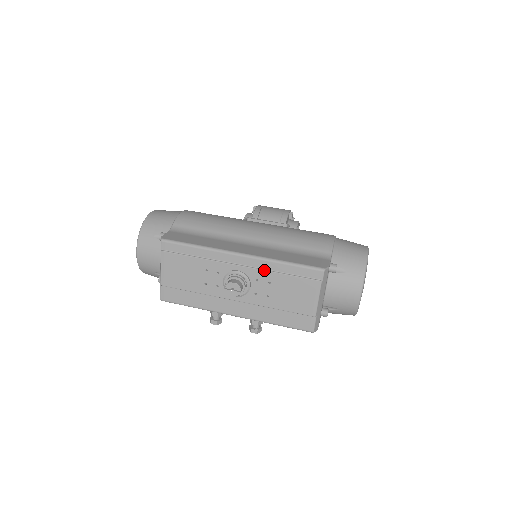
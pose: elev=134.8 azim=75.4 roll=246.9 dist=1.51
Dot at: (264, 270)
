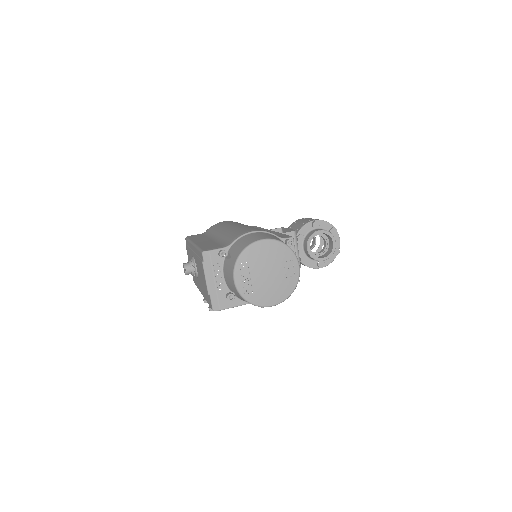
Dot at: (195, 255)
